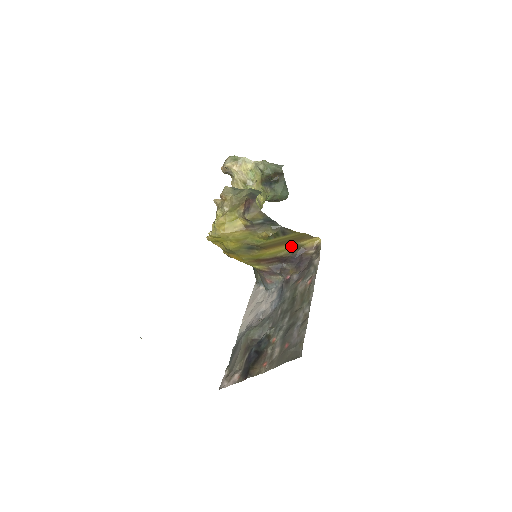
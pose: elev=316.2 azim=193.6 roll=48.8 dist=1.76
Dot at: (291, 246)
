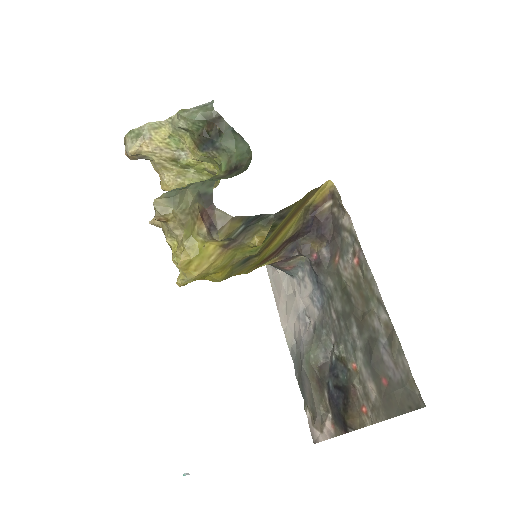
Dot at: (296, 217)
